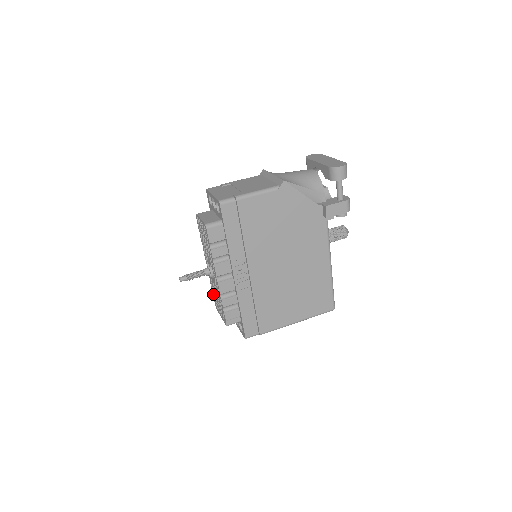
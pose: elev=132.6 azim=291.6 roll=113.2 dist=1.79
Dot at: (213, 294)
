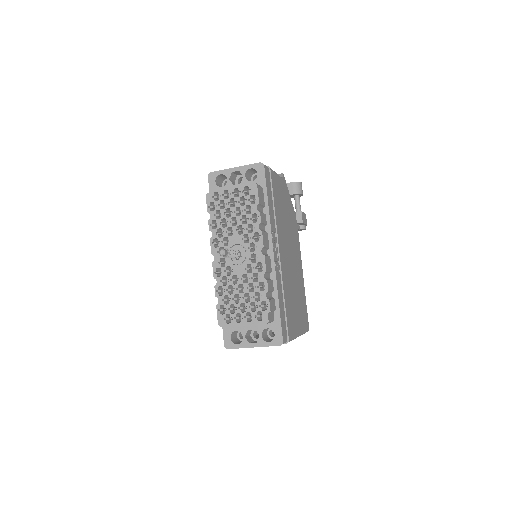
Dot at: (220, 303)
